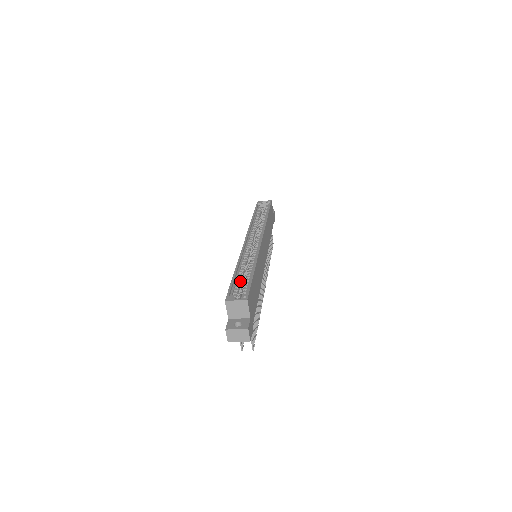
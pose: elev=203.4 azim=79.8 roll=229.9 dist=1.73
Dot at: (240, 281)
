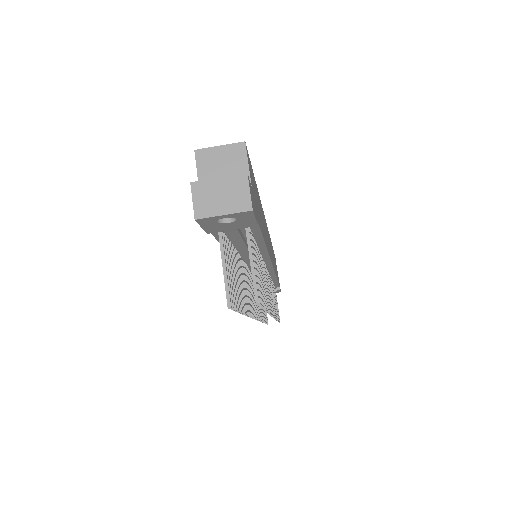
Dot at: occluded
